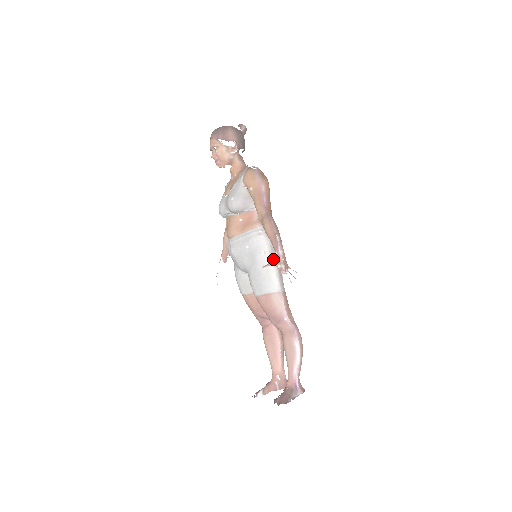
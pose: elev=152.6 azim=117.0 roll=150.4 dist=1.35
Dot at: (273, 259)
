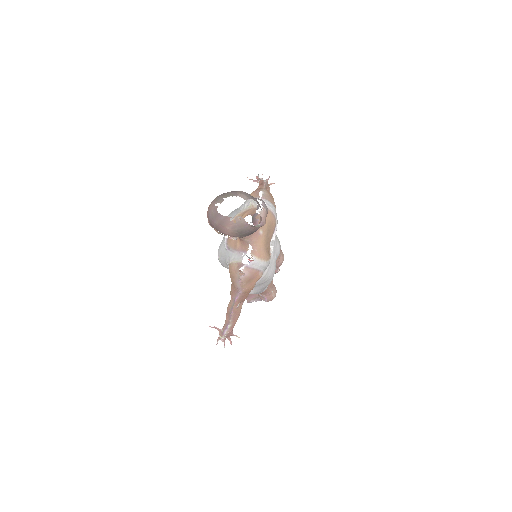
Dot at: (218, 330)
